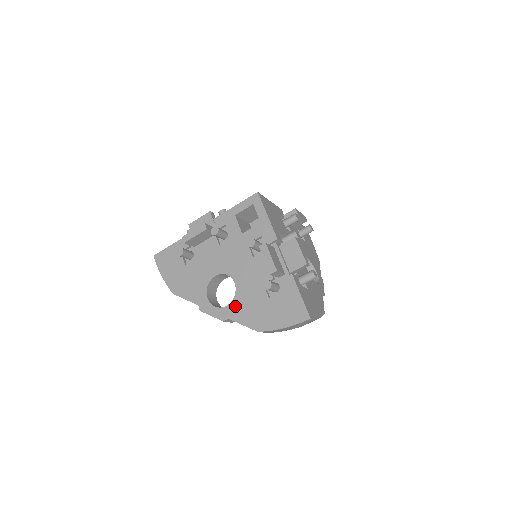
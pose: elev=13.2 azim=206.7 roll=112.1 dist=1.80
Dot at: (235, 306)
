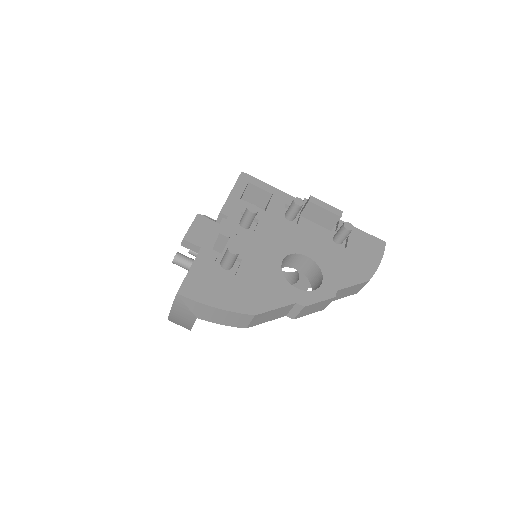
Dot at: (330, 275)
